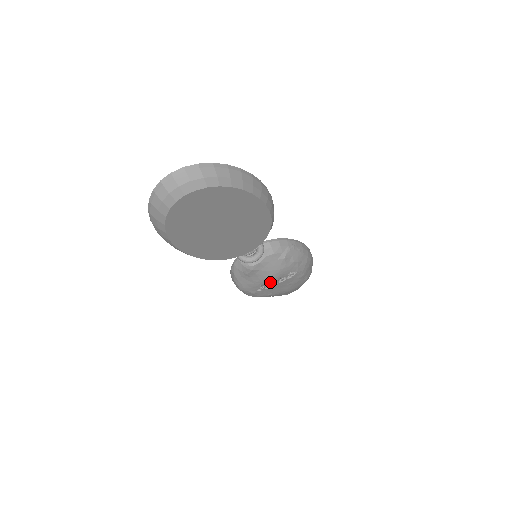
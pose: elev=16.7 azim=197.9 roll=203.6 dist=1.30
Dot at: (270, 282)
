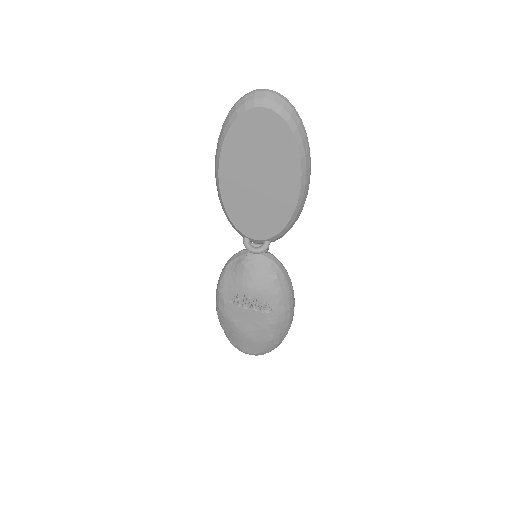
Dot at: (246, 300)
